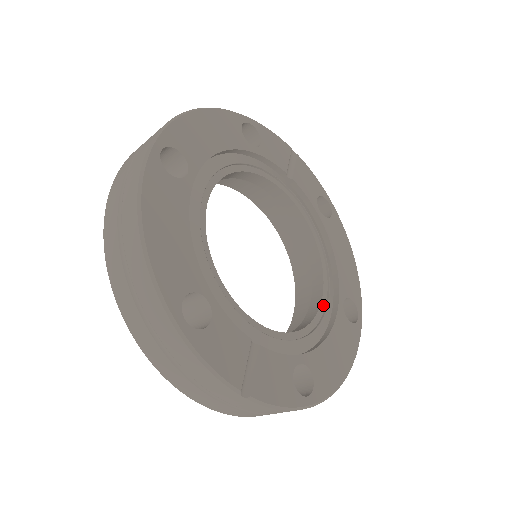
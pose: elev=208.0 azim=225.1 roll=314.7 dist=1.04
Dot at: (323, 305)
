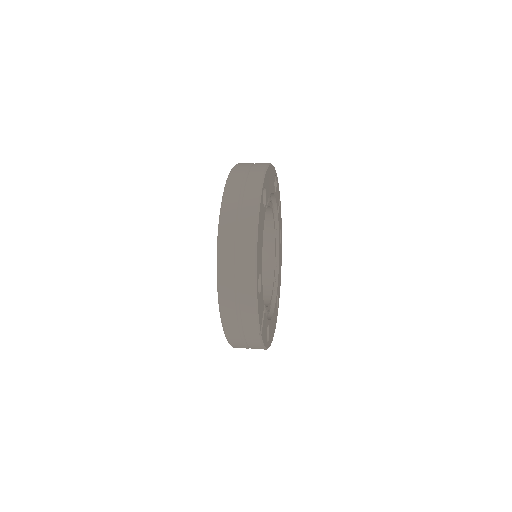
Dot at: (272, 295)
